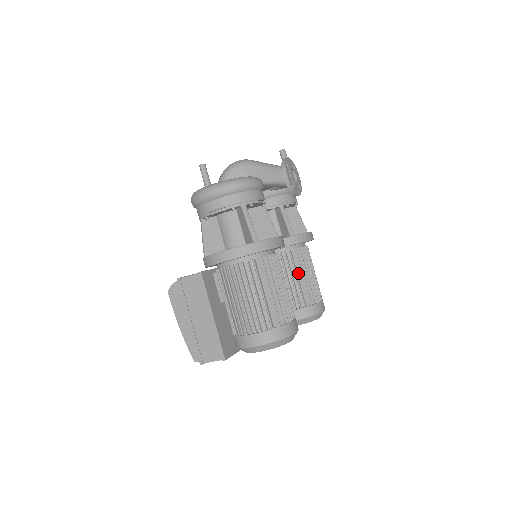
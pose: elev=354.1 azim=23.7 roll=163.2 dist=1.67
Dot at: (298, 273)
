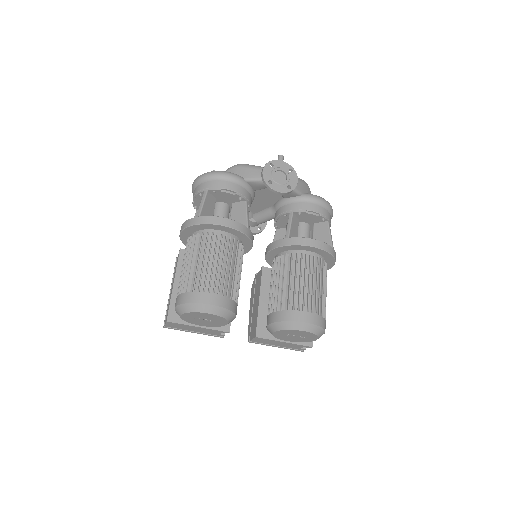
Dot at: (288, 277)
